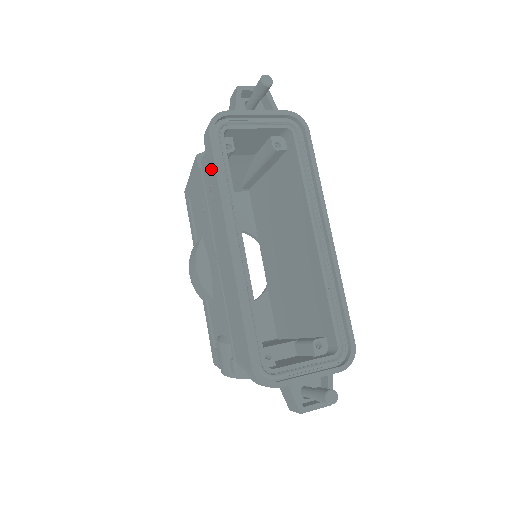
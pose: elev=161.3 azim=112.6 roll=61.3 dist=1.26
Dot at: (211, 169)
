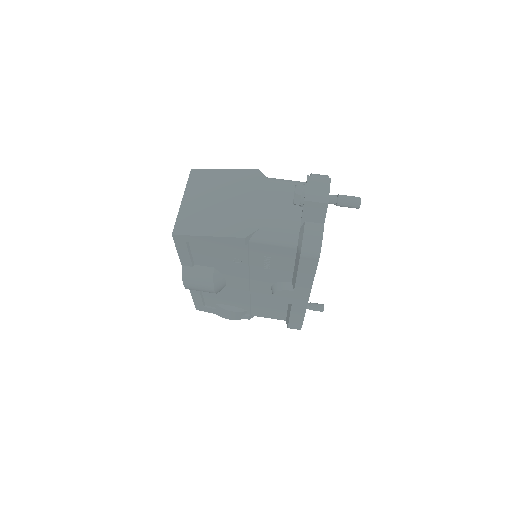
Dot at: (305, 272)
